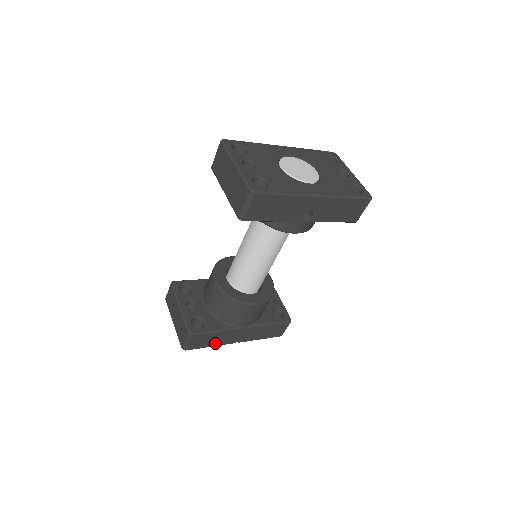
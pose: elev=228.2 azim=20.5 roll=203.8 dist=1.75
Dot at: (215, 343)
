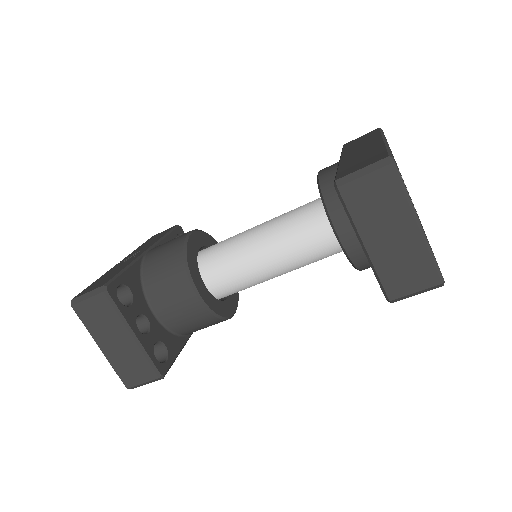
Dot at: occluded
